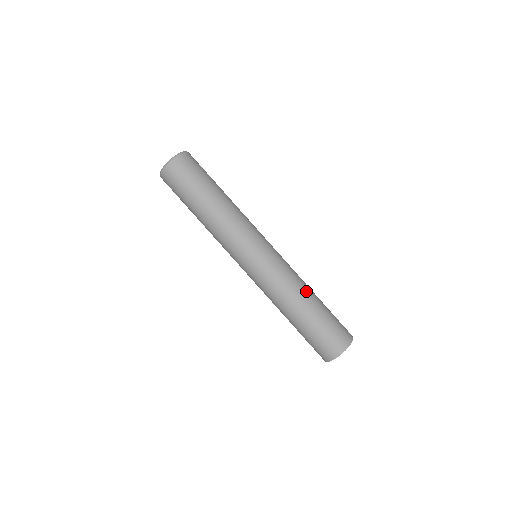
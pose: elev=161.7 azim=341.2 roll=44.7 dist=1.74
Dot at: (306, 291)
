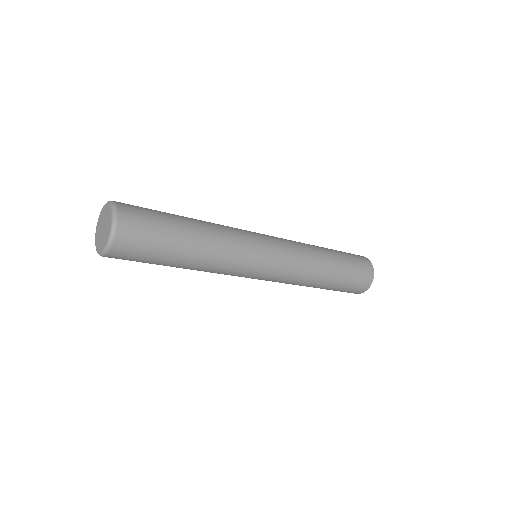
Dot at: (319, 249)
